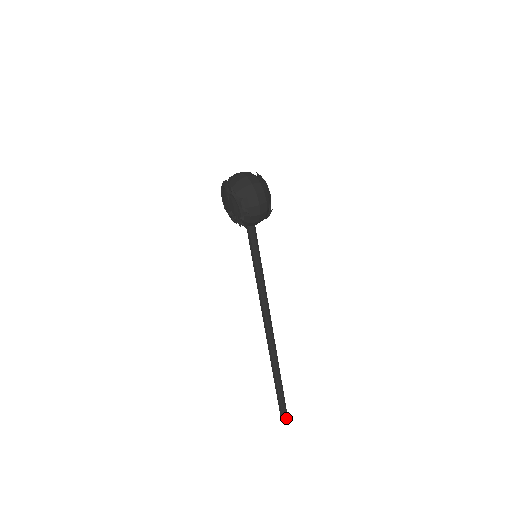
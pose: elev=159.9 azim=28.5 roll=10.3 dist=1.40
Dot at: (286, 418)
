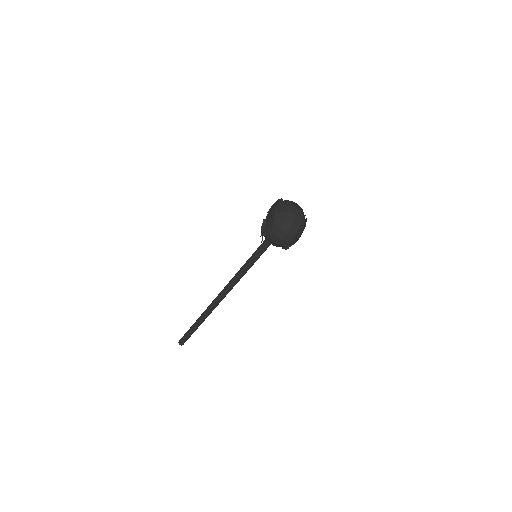
Dot at: (183, 343)
